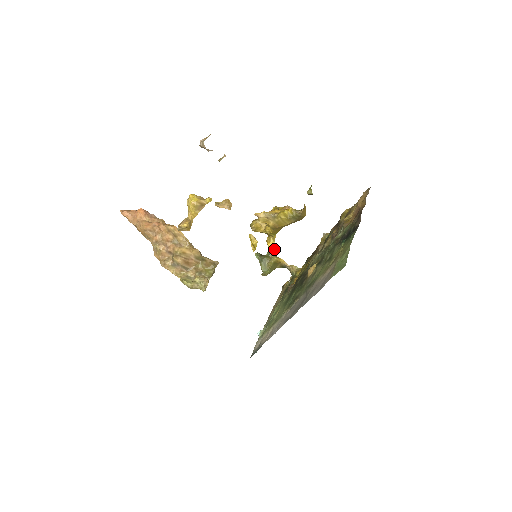
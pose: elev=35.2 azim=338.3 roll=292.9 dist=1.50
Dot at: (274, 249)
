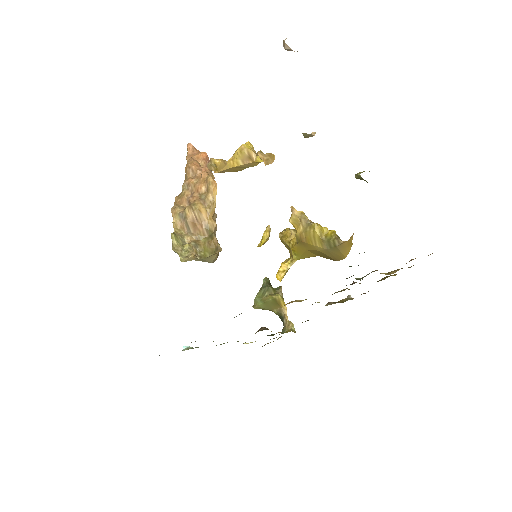
Dot at: (283, 273)
